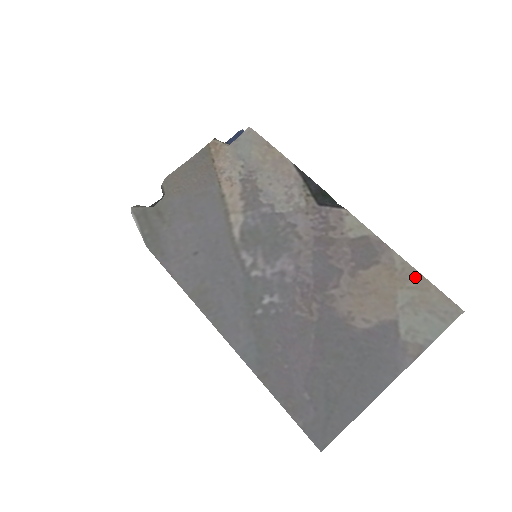
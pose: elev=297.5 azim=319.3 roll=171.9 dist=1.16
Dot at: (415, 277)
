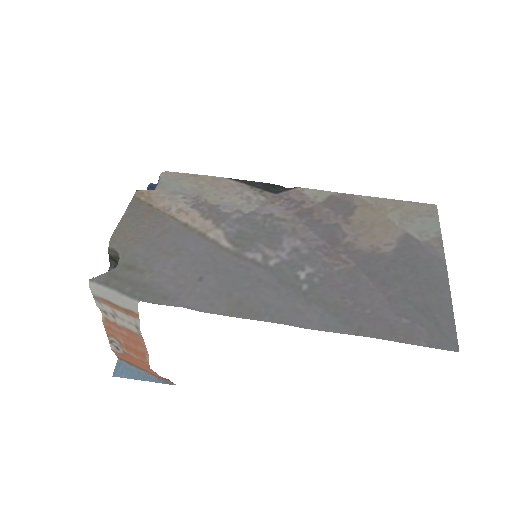
Dot at: (388, 202)
